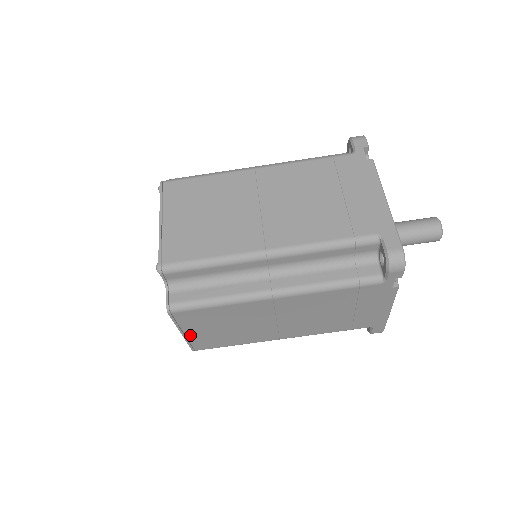
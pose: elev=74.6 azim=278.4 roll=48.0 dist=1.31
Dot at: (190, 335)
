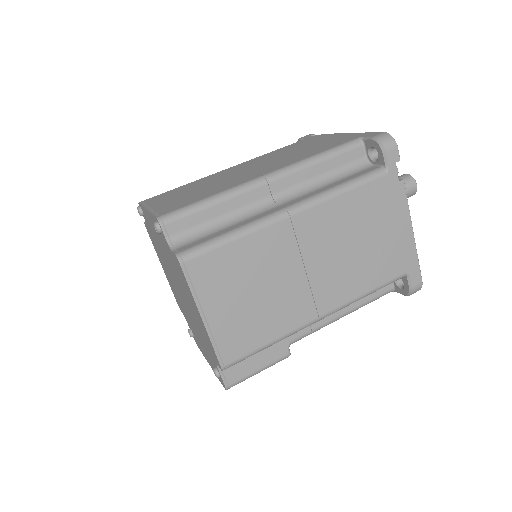
Dot at: (213, 321)
